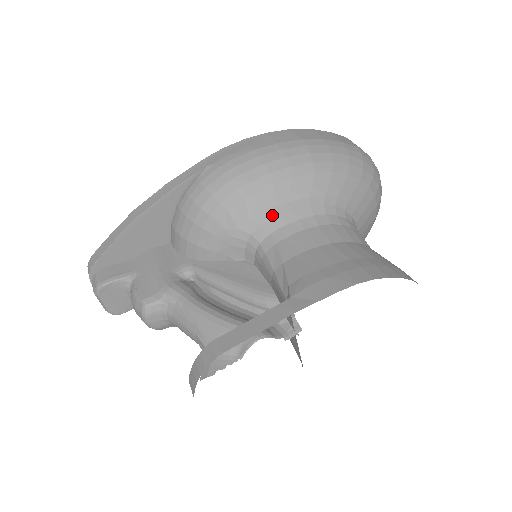
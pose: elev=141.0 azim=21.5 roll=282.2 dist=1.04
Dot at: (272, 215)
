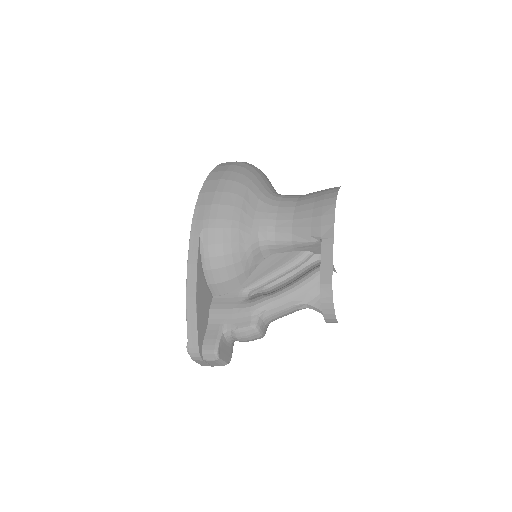
Dot at: (257, 223)
